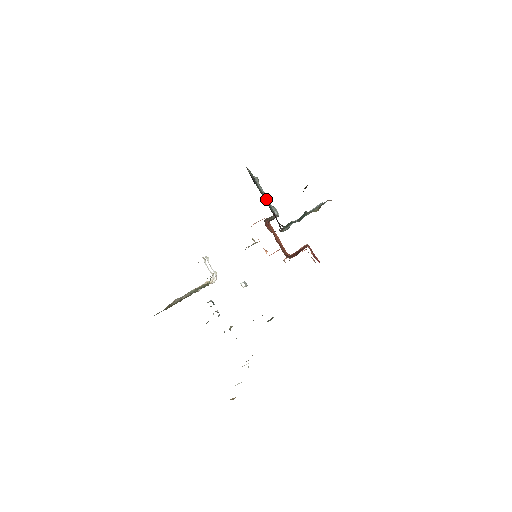
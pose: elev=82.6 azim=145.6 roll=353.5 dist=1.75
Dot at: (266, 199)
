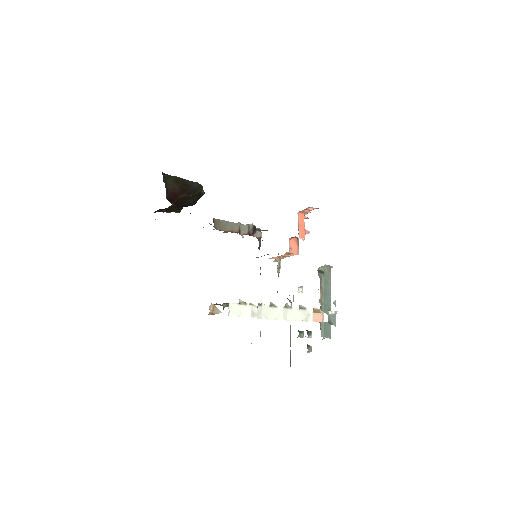
Dot at: occluded
